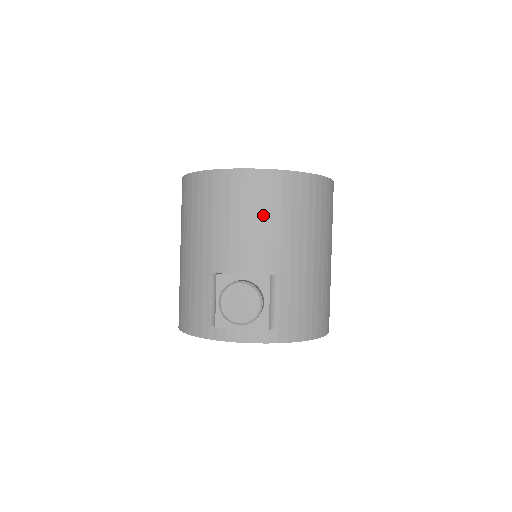
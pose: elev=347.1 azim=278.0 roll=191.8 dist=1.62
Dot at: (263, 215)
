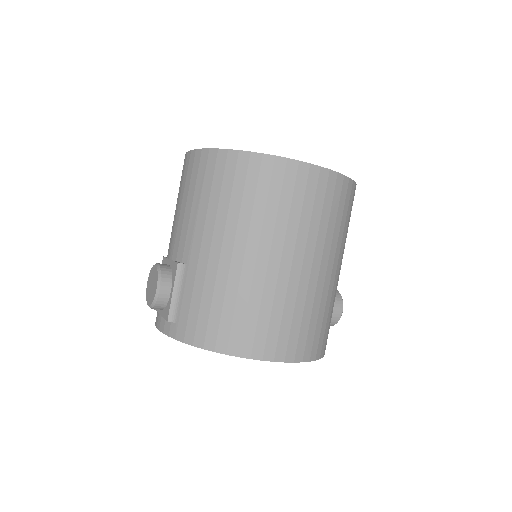
Dot at: (188, 198)
